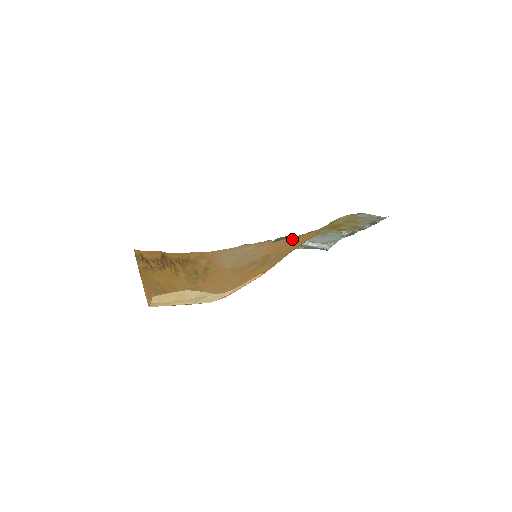
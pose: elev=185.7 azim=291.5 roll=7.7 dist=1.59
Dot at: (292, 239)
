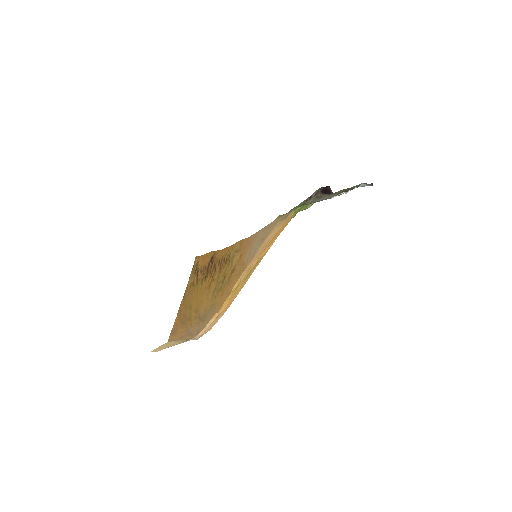
Dot at: occluded
